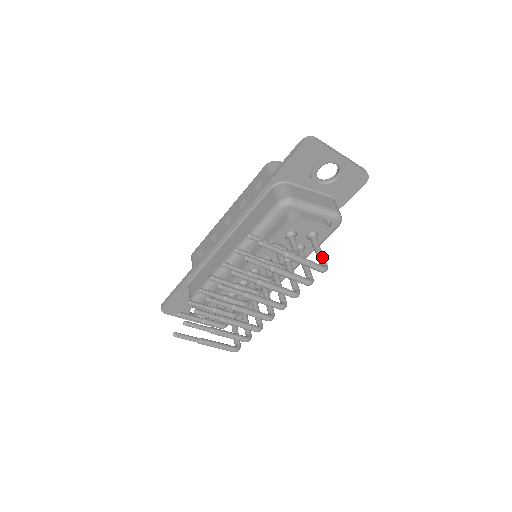
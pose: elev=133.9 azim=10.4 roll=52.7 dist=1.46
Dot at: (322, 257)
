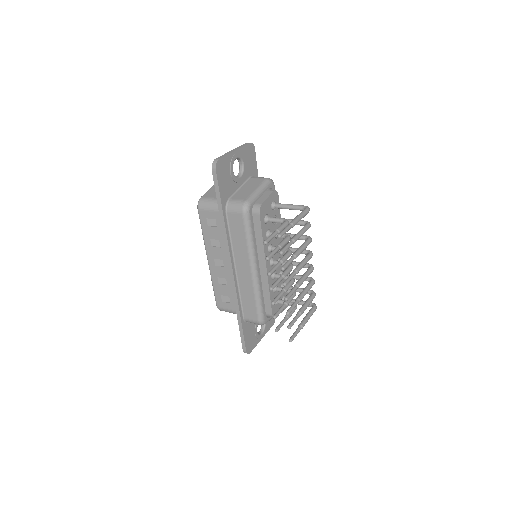
Dot at: (297, 206)
